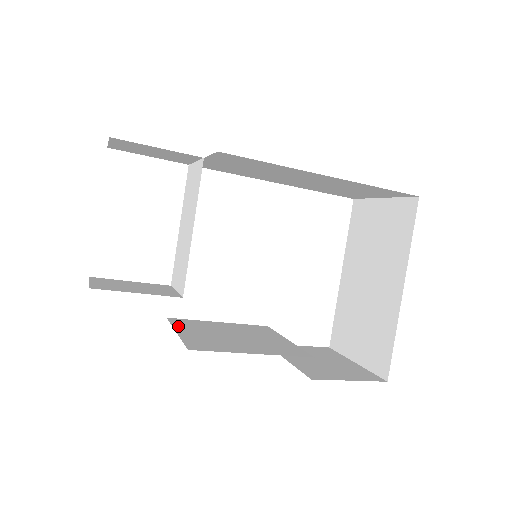
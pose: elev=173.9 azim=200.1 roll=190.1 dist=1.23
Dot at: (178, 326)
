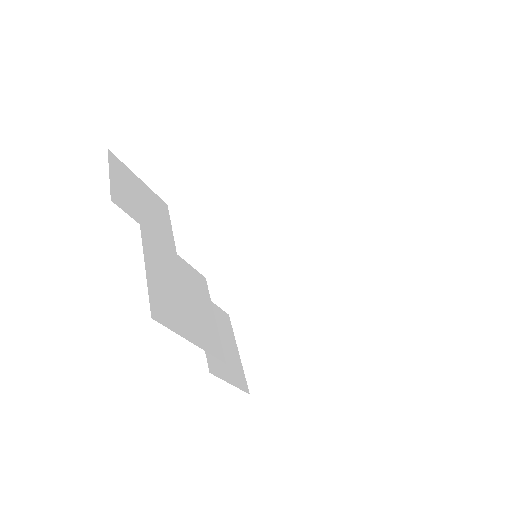
Dot at: (147, 252)
